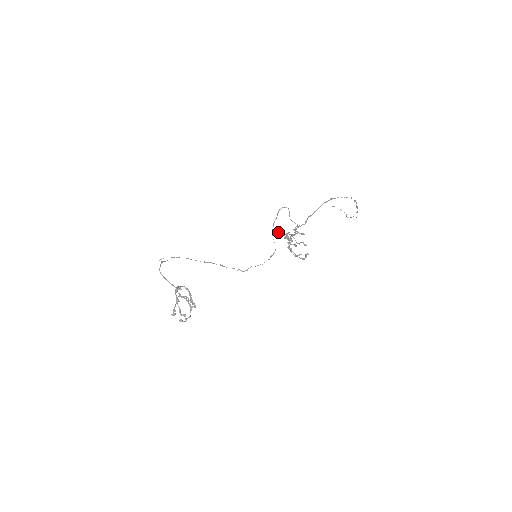
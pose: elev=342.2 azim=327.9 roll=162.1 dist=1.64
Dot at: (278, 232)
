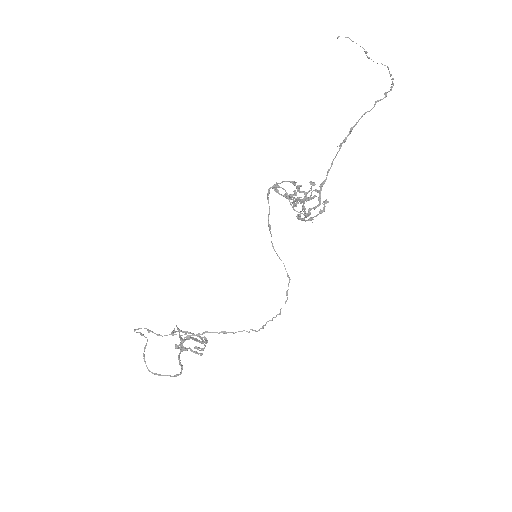
Dot at: occluded
